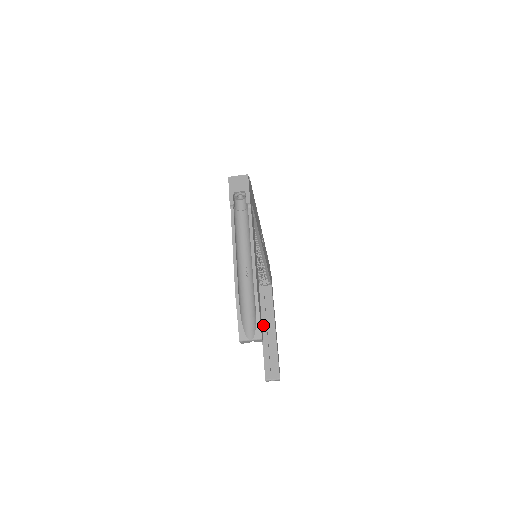
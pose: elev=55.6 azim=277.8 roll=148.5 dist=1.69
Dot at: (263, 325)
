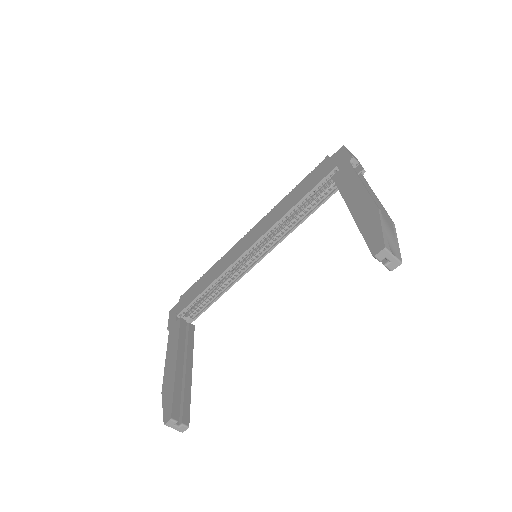
Dot at: (180, 354)
